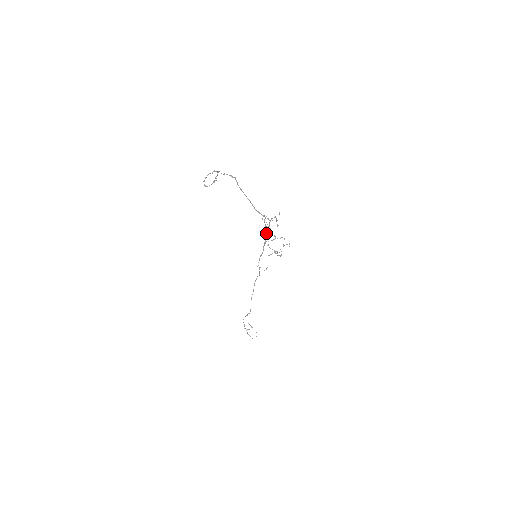
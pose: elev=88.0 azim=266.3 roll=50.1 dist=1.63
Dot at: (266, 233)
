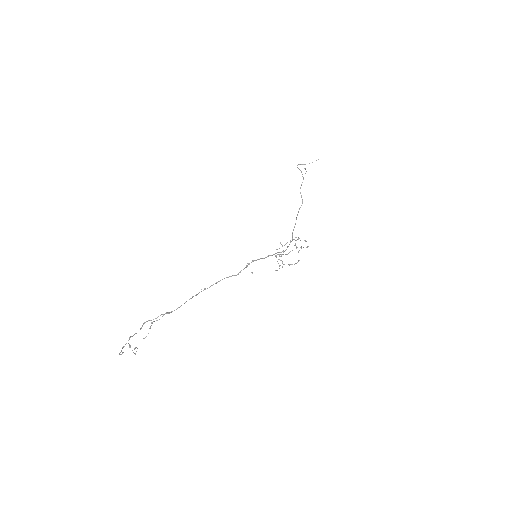
Dot at: (279, 256)
